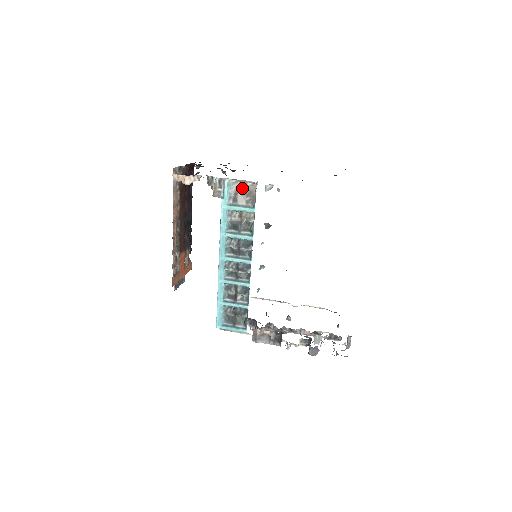
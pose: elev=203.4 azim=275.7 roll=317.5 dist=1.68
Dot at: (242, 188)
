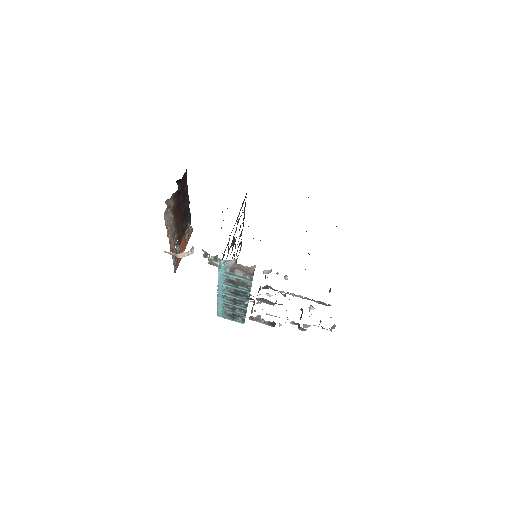
Dot at: (239, 267)
